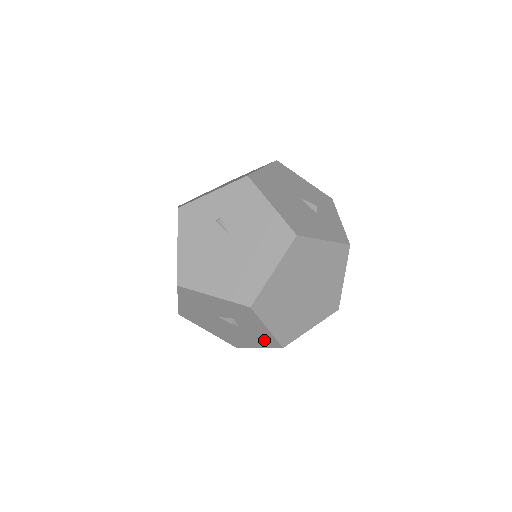
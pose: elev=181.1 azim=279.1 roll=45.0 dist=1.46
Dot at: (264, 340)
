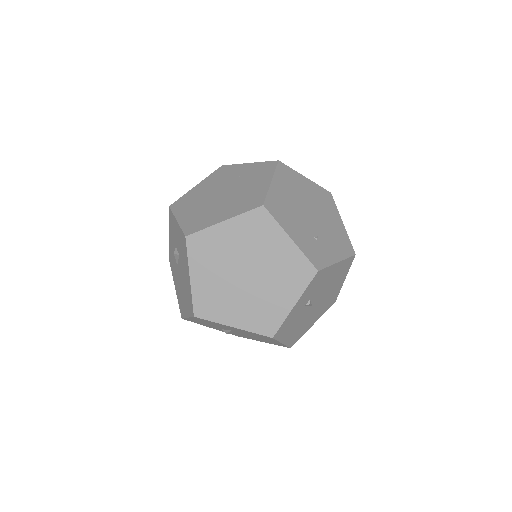
Dot at: (184, 249)
